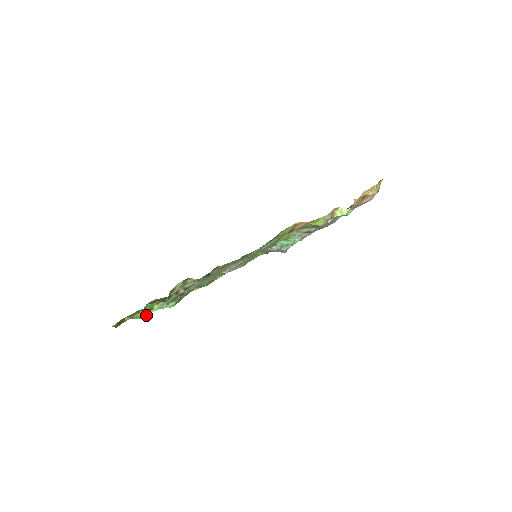
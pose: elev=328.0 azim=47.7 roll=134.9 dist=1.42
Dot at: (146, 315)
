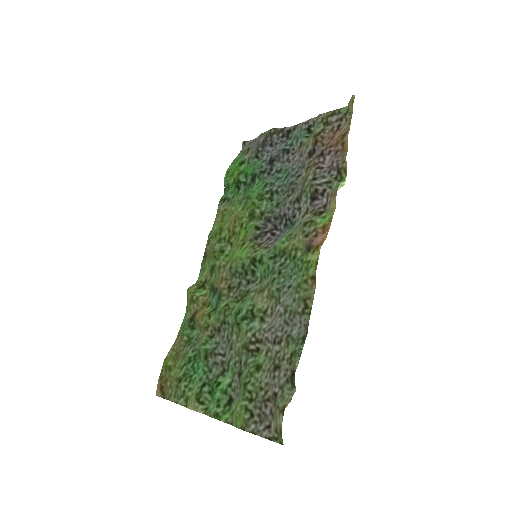
Dot at: (213, 402)
